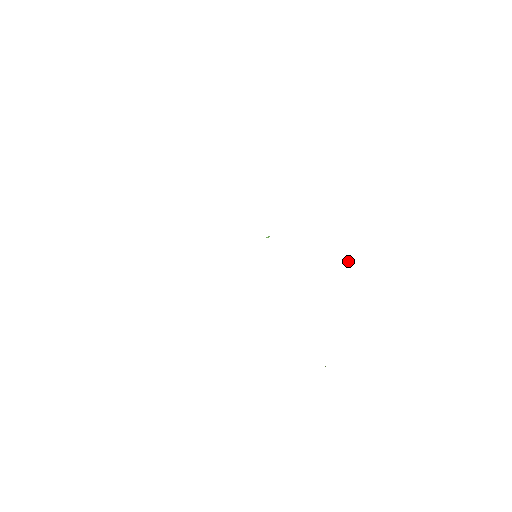
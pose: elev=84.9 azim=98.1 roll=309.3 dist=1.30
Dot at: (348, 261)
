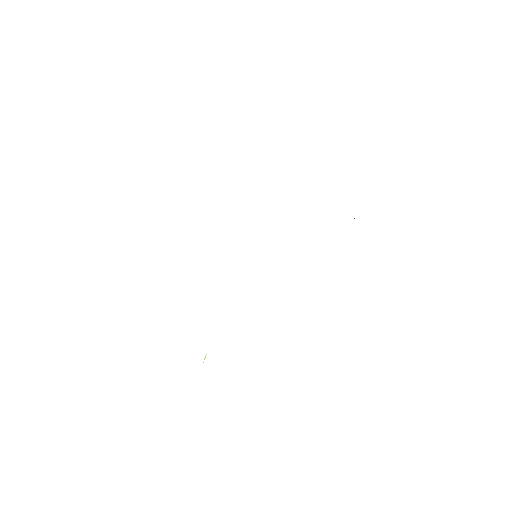
Dot at: occluded
